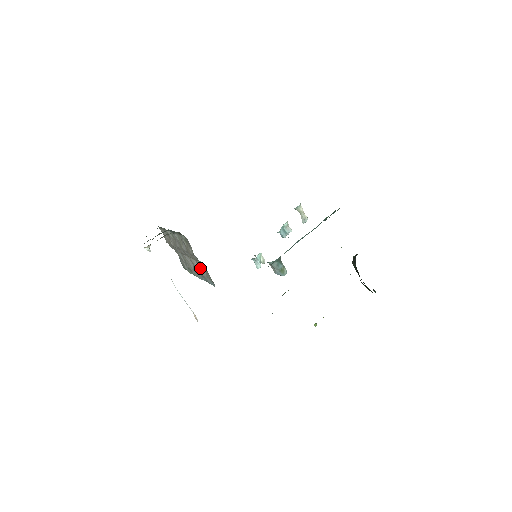
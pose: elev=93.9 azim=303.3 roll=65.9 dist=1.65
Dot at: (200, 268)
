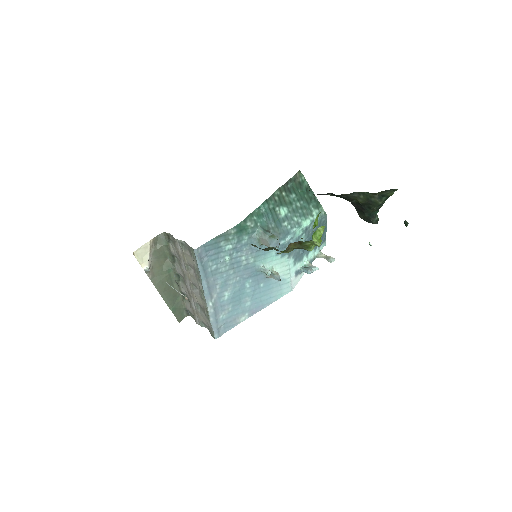
Dot at: (192, 266)
